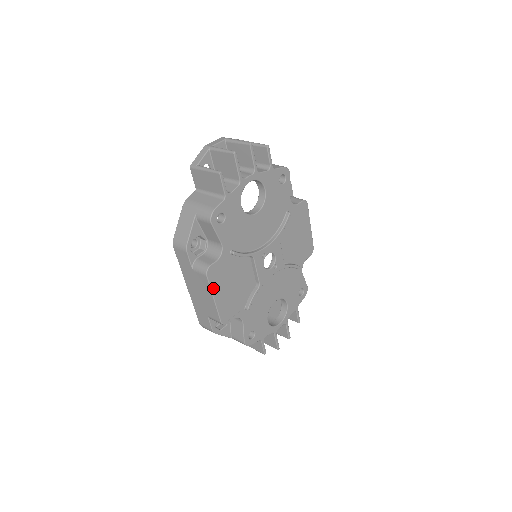
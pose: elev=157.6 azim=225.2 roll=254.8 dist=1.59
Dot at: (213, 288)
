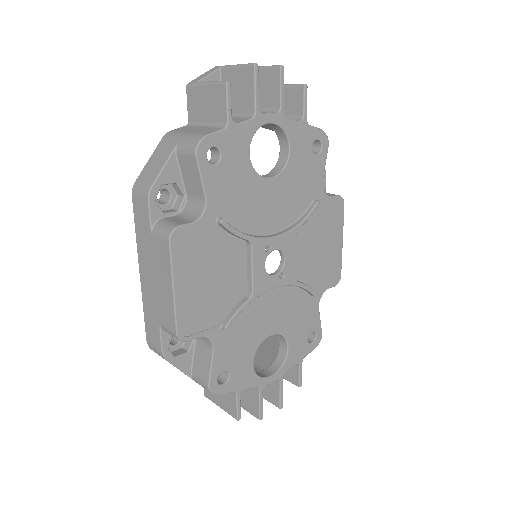
Dot at: (176, 267)
